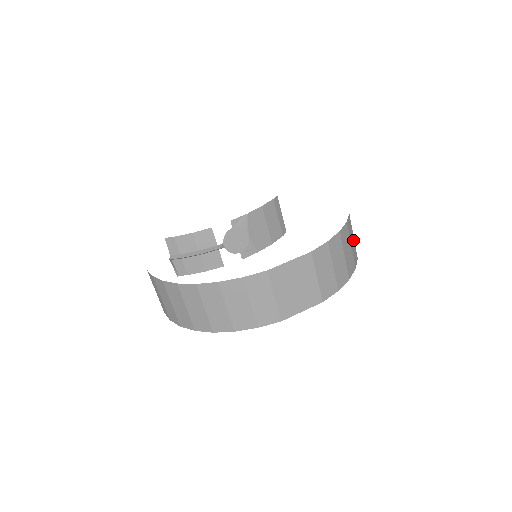
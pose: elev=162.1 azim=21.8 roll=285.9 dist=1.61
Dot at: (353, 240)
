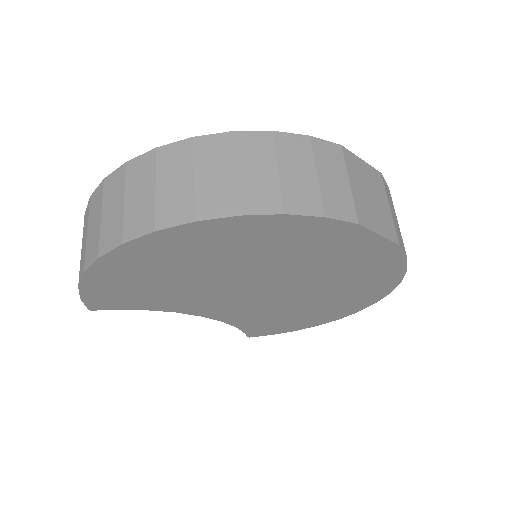
Dot at: occluded
